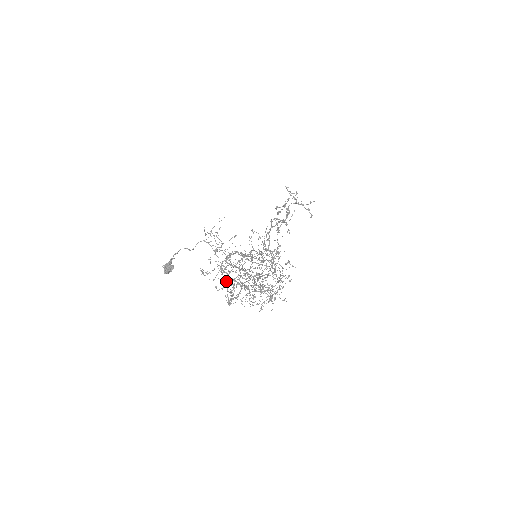
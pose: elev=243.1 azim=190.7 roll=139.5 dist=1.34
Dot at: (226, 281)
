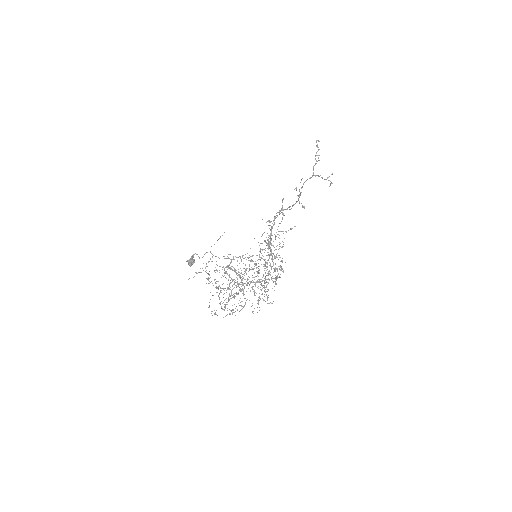
Dot at: occluded
